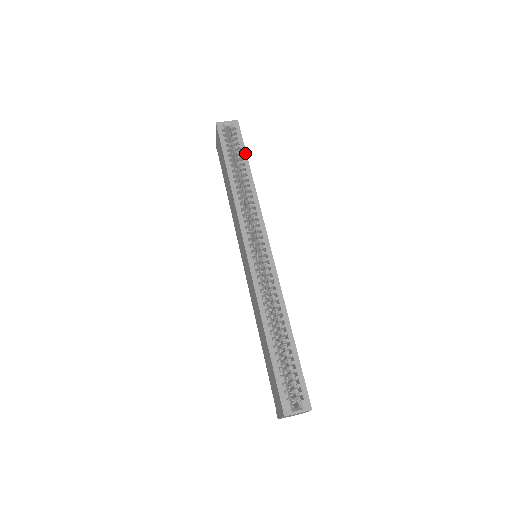
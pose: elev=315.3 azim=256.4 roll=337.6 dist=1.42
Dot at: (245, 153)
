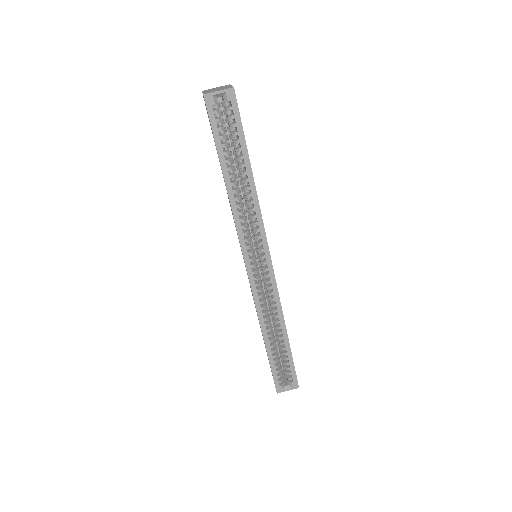
Dot at: (244, 144)
